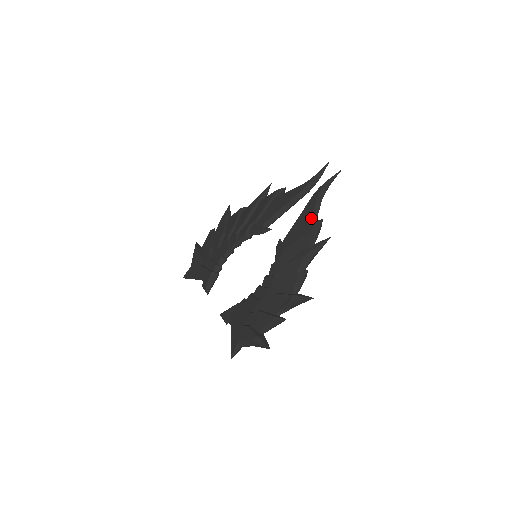
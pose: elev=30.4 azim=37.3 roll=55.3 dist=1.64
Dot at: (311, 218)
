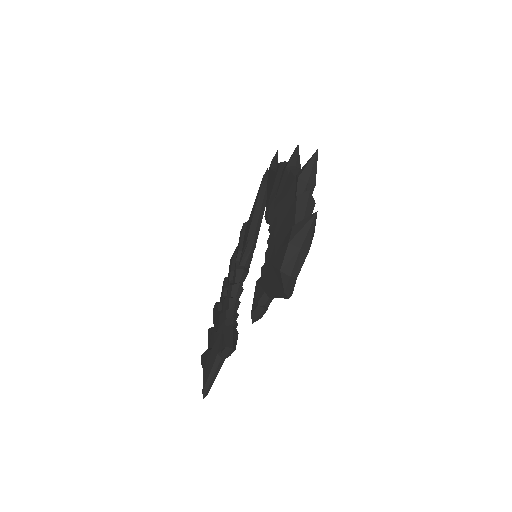
Dot at: (275, 172)
